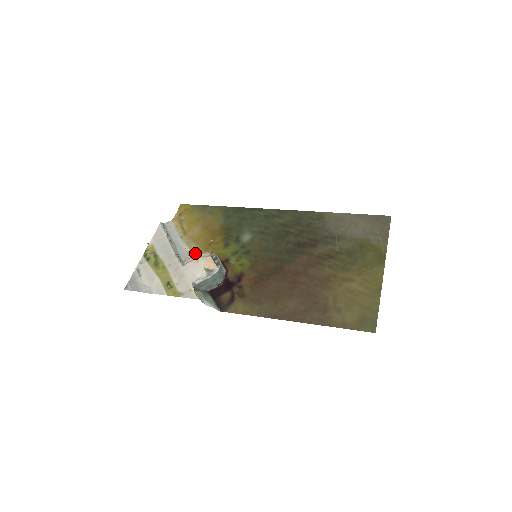
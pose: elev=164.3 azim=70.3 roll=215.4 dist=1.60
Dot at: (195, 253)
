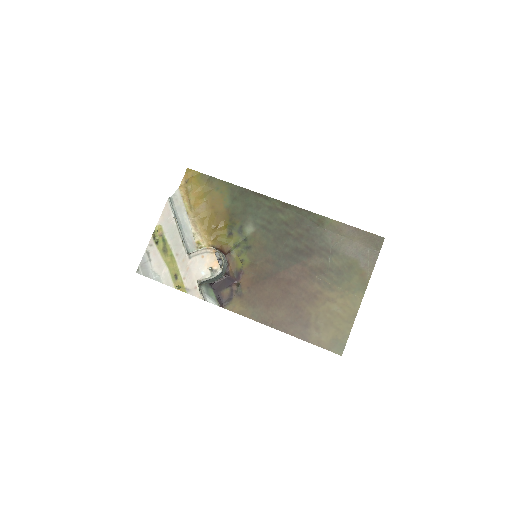
Dot at: (200, 237)
